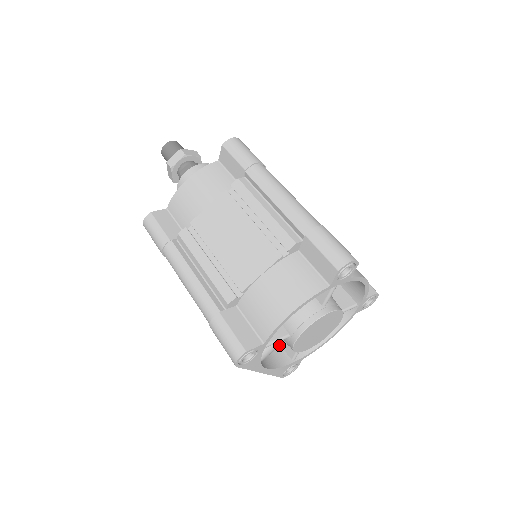
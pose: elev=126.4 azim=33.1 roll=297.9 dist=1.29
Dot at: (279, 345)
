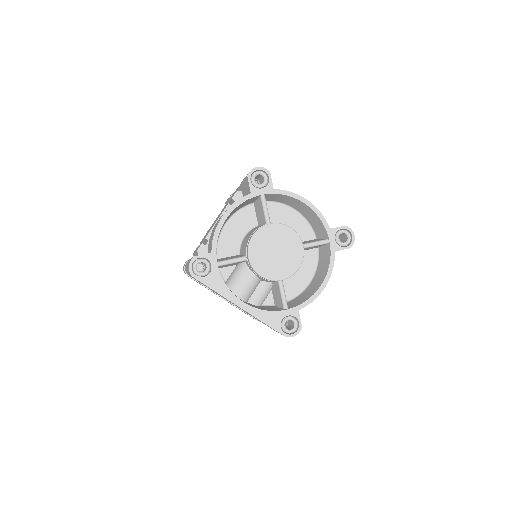
Dot at: (250, 279)
